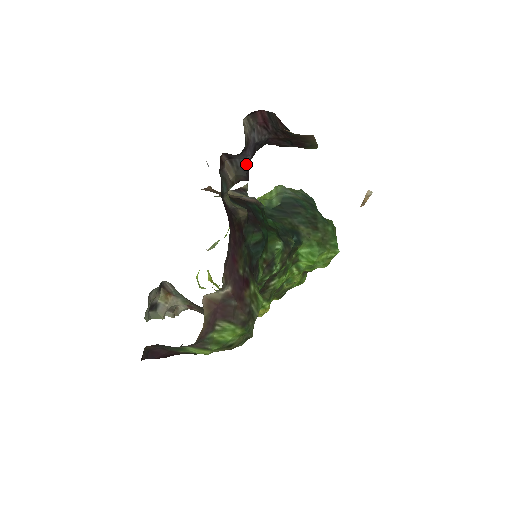
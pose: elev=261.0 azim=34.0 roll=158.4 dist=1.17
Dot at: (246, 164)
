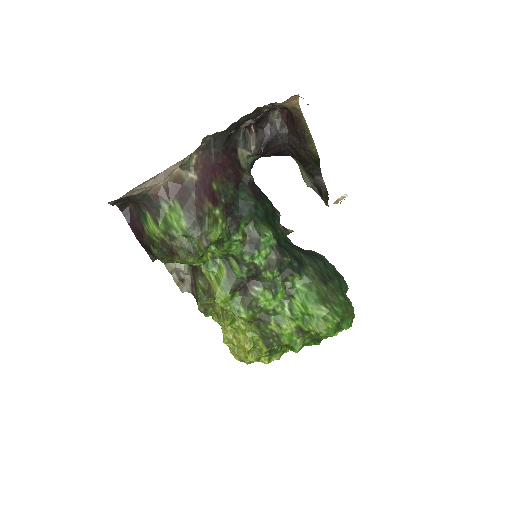
Dot at: (265, 140)
